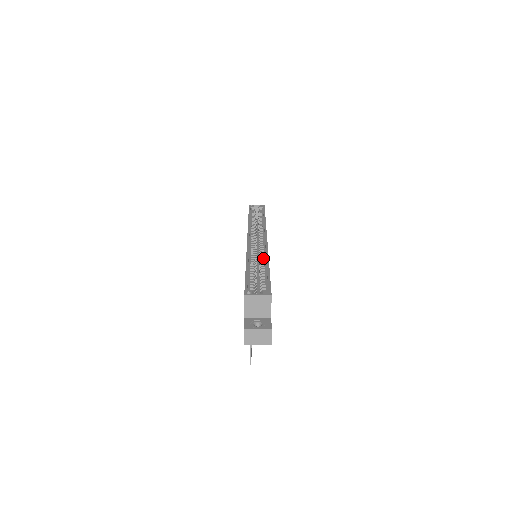
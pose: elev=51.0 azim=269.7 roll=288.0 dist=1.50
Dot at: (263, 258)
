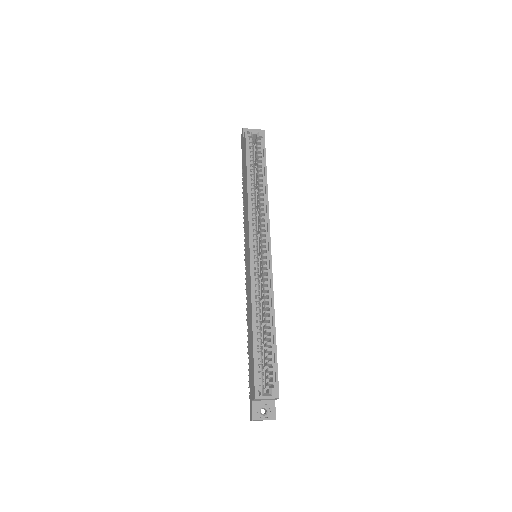
Dot at: (268, 301)
